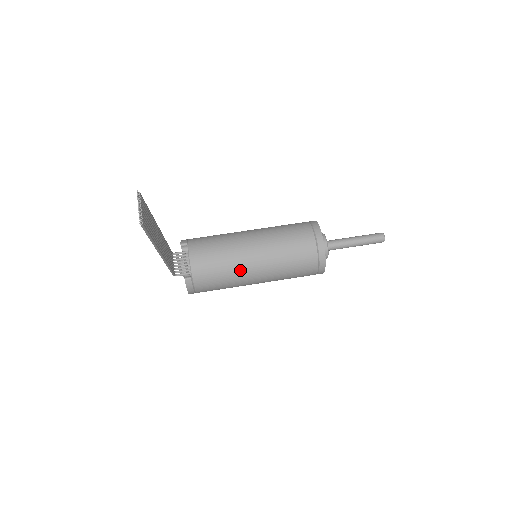
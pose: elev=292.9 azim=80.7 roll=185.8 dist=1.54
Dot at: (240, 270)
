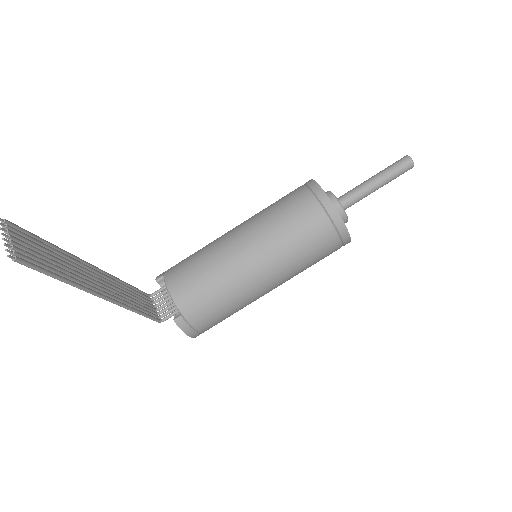
Dot at: (237, 280)
